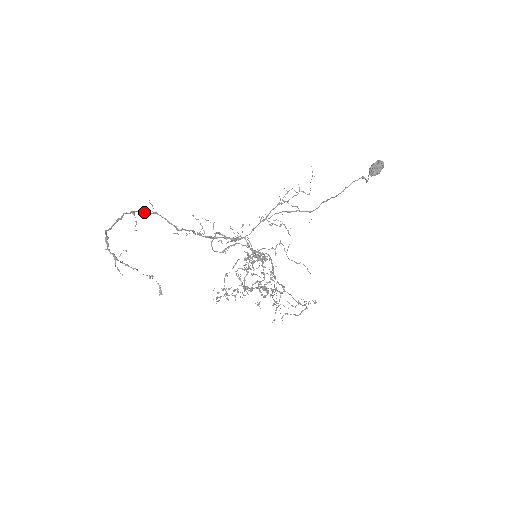
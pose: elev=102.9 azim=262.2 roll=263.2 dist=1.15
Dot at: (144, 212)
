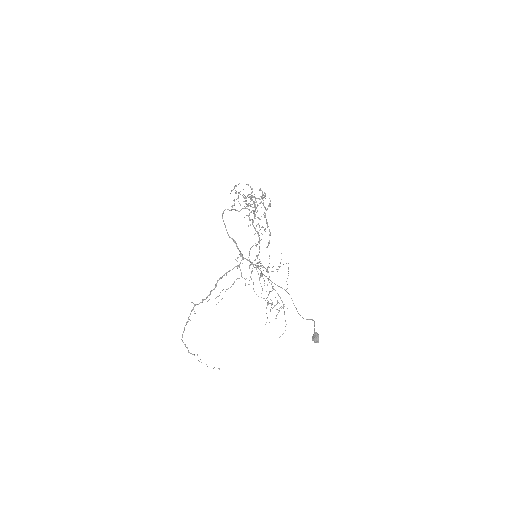
Dot at: occluded
